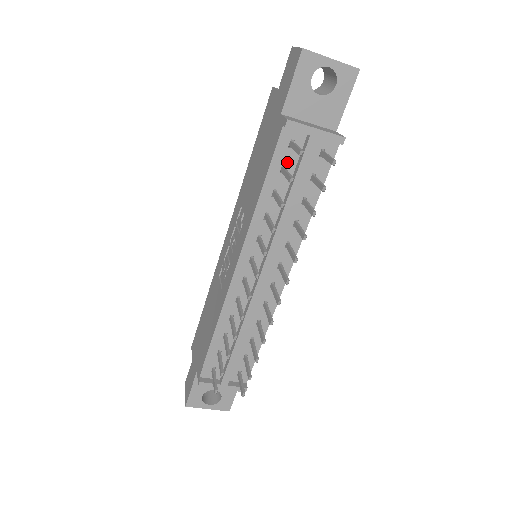
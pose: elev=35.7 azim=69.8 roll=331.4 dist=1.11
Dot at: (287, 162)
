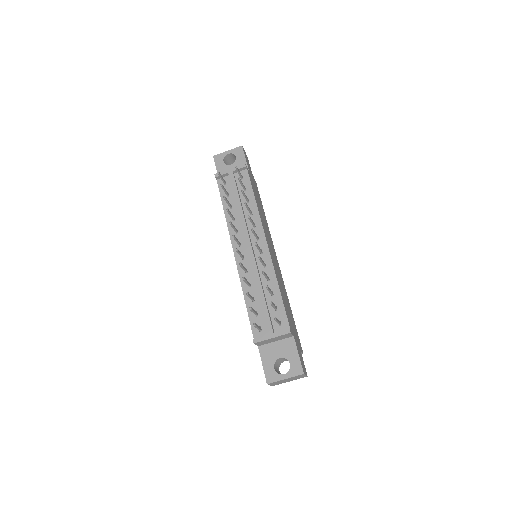
Dot at: (228, 191)
